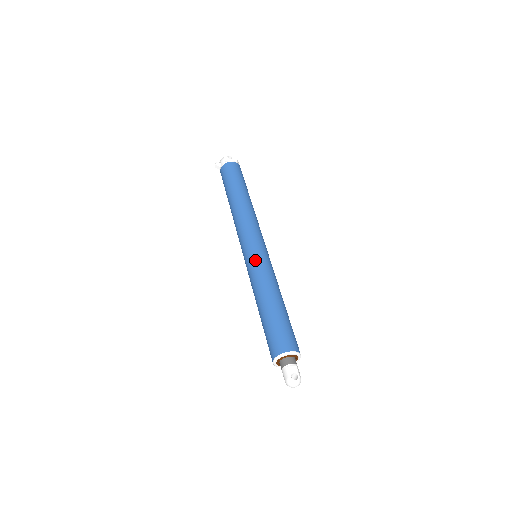
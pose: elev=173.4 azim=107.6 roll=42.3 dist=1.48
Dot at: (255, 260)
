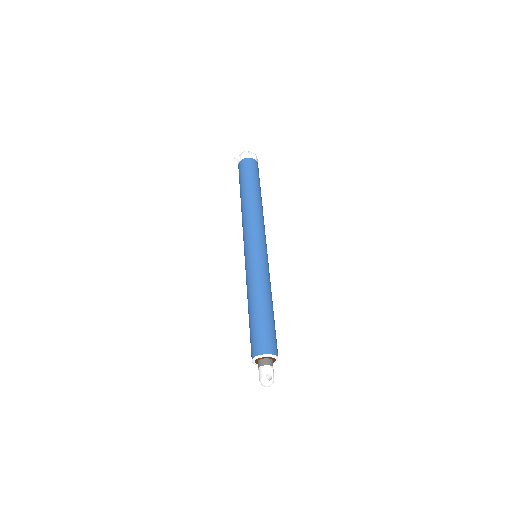
Dot at: (254, 261)
